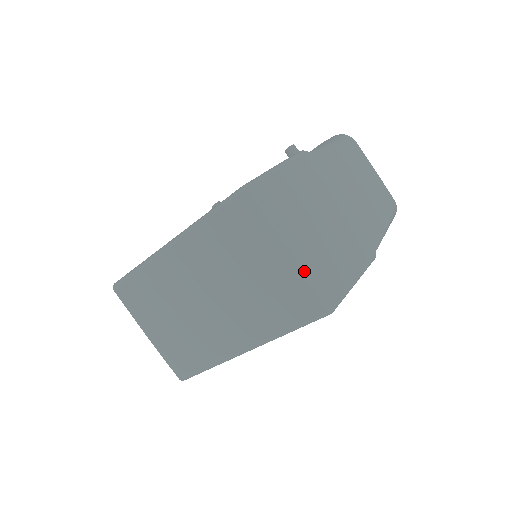
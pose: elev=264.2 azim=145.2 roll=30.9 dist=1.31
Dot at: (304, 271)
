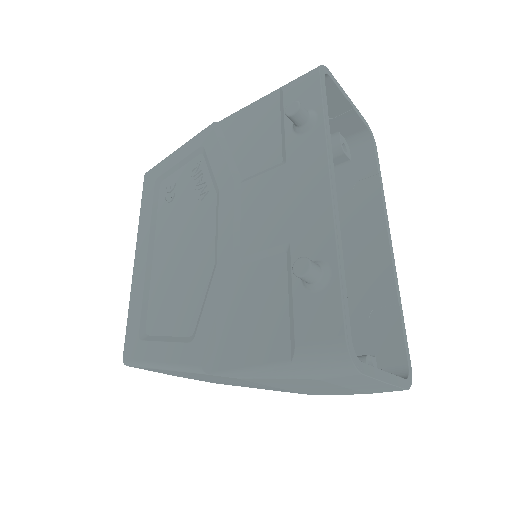
Dot at: occluded
